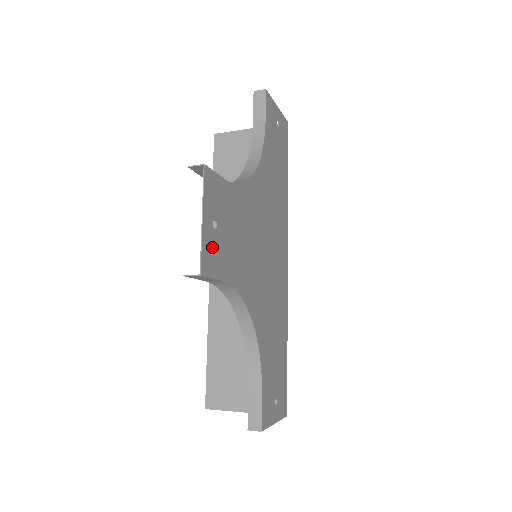
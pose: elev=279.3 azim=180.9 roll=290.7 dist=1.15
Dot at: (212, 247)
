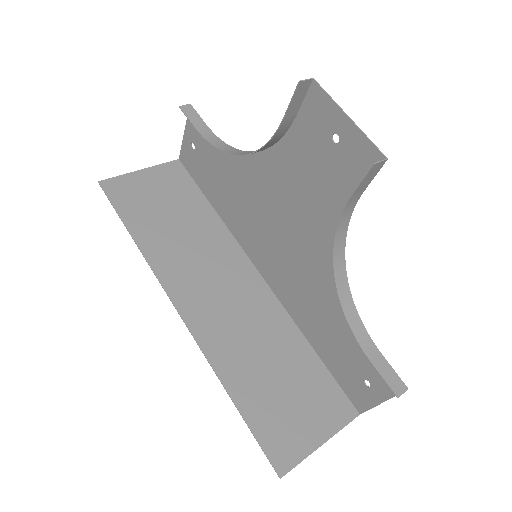
Dot at: (354, 153)
